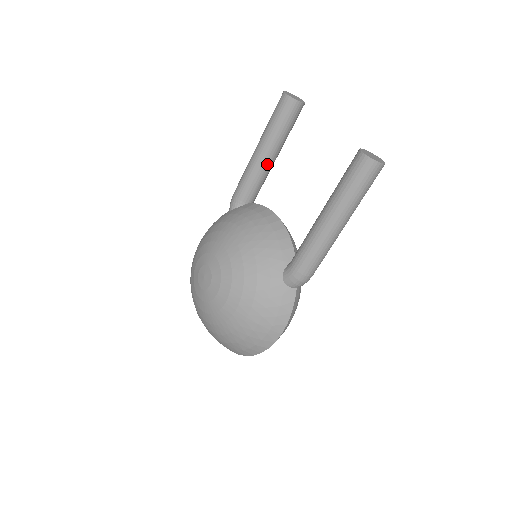
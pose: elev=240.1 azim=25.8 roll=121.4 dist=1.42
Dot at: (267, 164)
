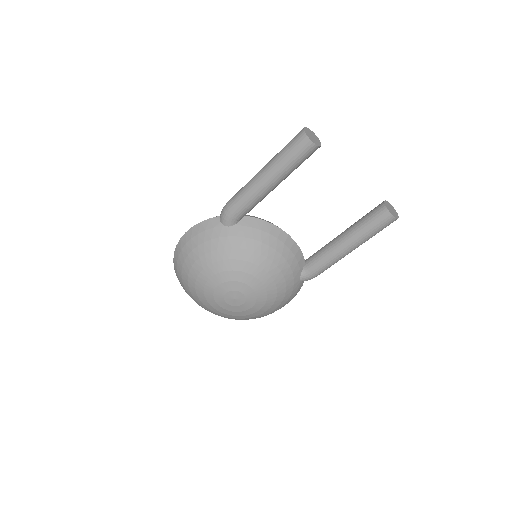
Dot at: occluded
